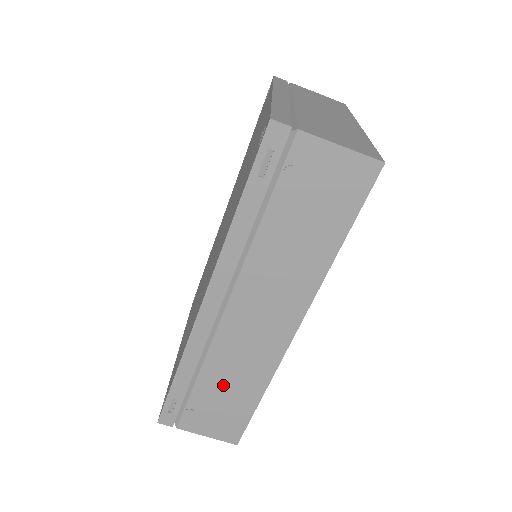
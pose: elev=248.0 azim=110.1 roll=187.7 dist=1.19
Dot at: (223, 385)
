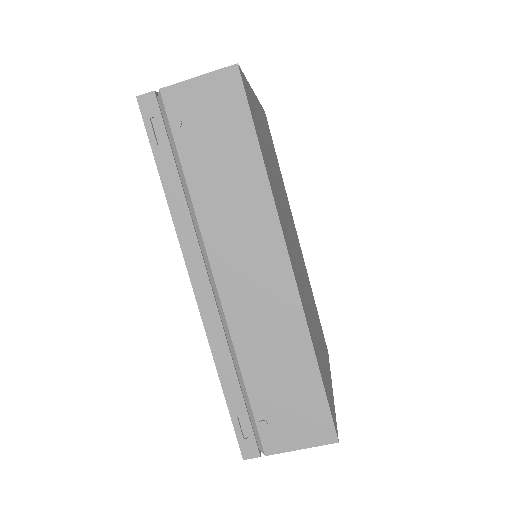
Dot at: (271, 370)
